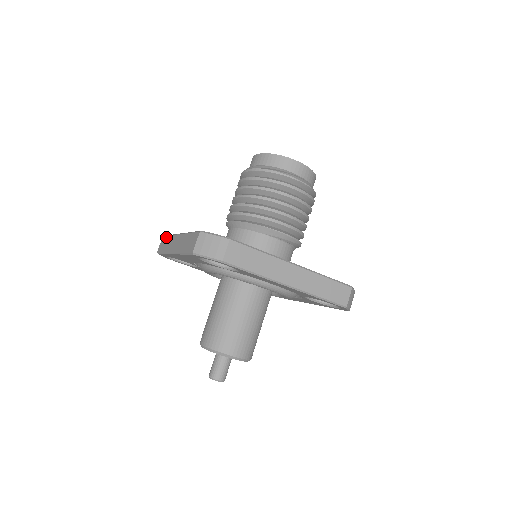
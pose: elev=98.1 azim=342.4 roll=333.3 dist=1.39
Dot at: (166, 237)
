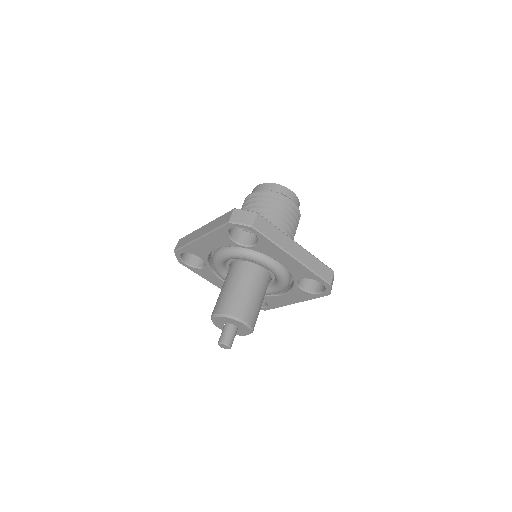
Dot at: (185, 236)
